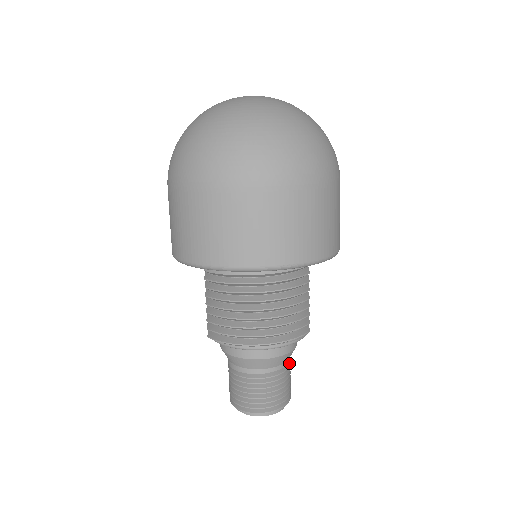
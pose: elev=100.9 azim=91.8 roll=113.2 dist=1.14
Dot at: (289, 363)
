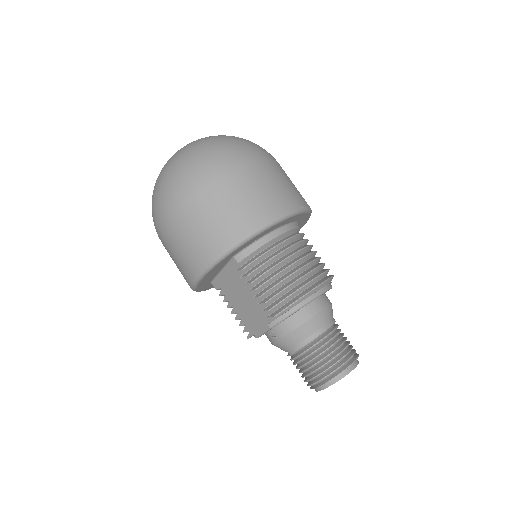
Dot at: occluded
